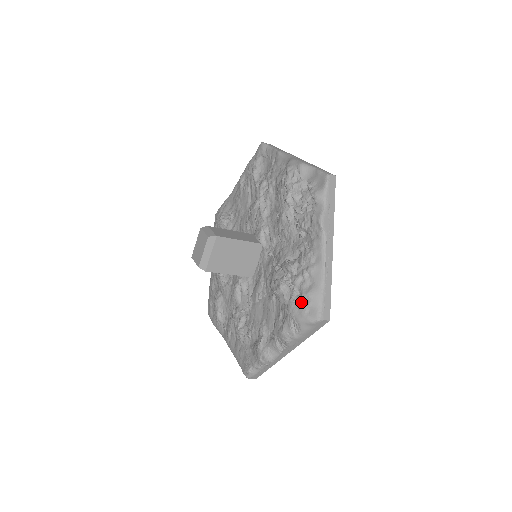
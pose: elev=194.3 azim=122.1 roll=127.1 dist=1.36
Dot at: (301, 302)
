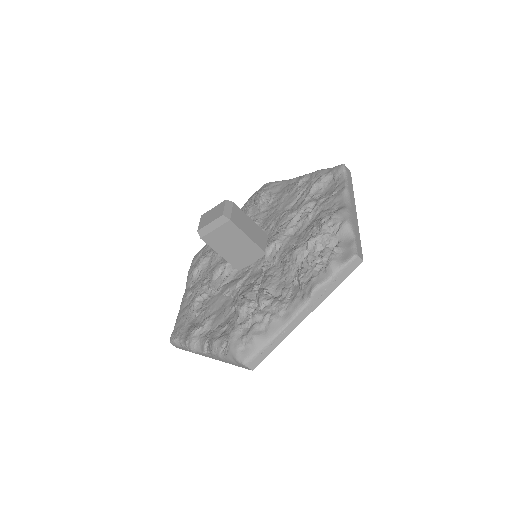
Dot at: (244, 337)
